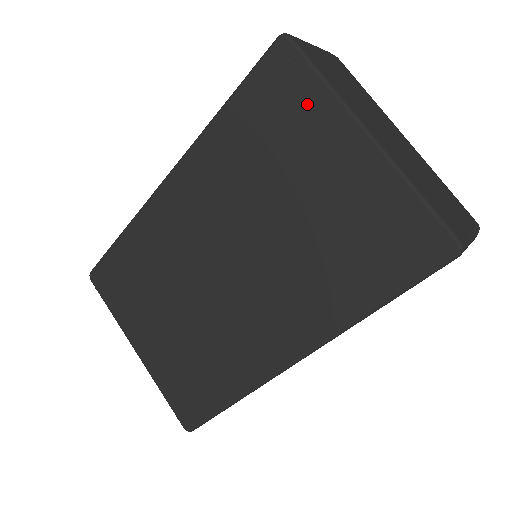
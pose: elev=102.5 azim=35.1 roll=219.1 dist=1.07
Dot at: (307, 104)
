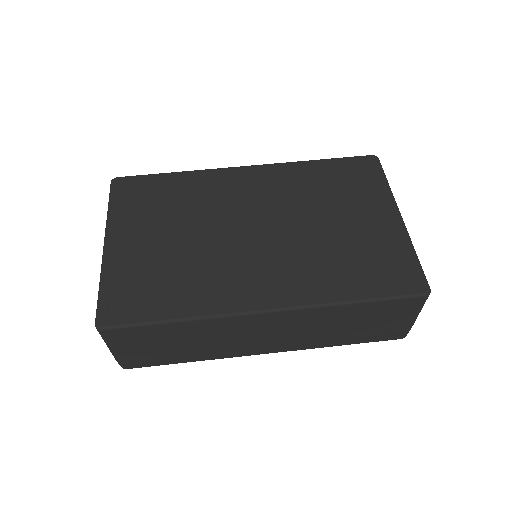
Dot at: (372, 186)
